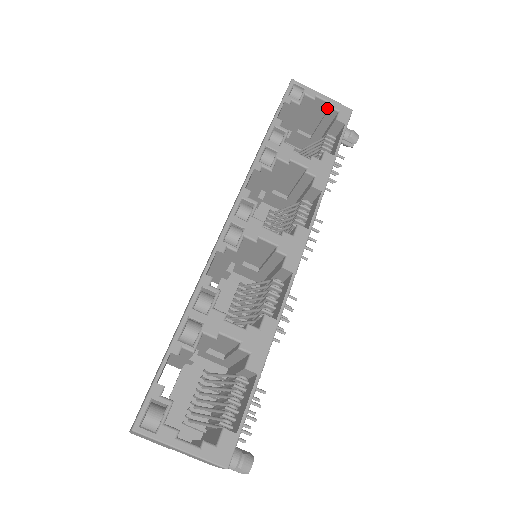
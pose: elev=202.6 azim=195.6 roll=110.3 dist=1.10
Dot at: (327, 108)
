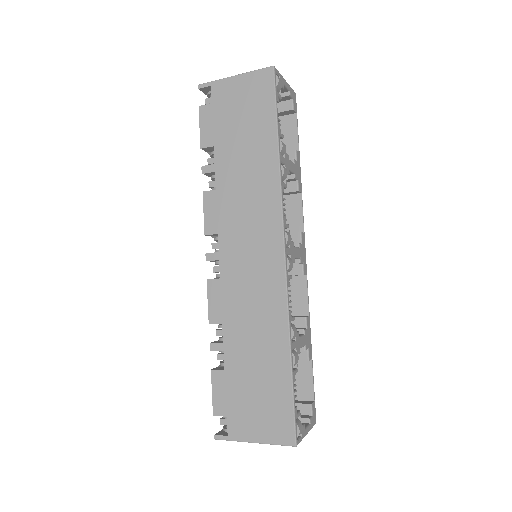
Dot at: (282, 92)
